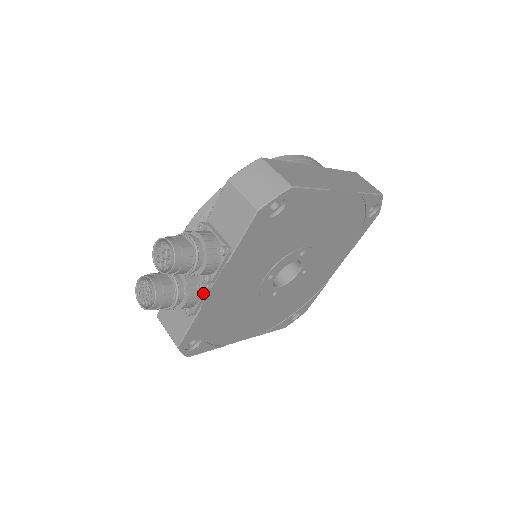
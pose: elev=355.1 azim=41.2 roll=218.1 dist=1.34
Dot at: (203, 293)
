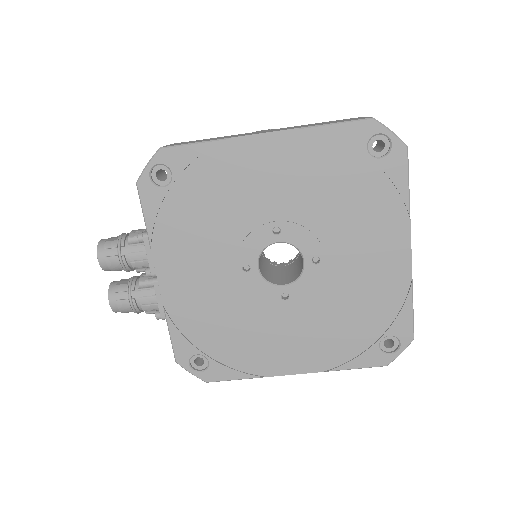
Dot at: (154, 289)
